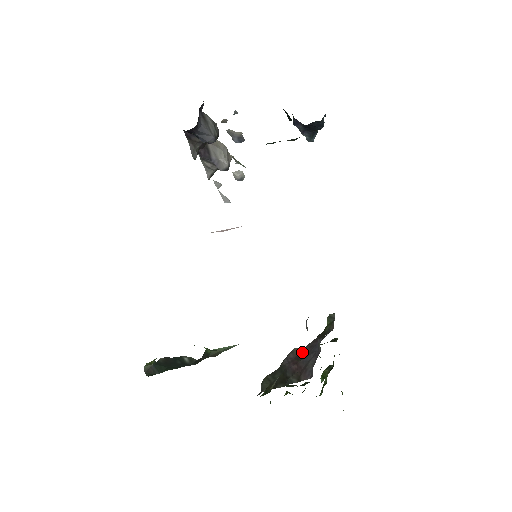
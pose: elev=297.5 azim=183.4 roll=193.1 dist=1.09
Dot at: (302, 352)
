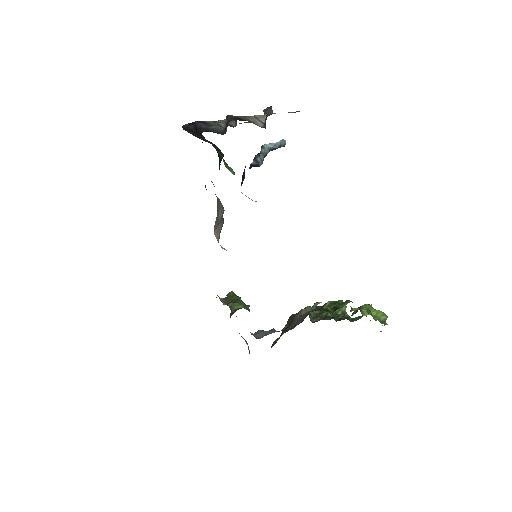
Dot at: (295, 321)
